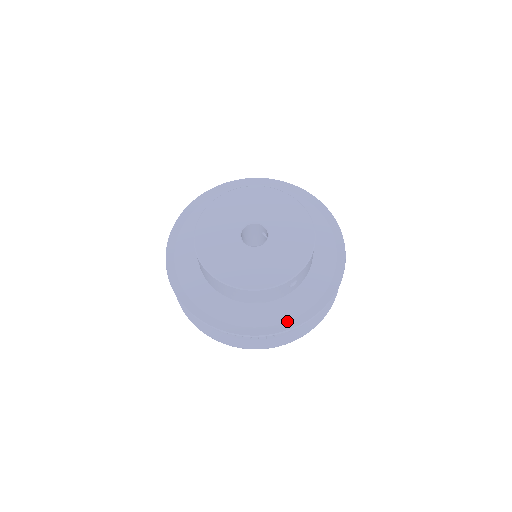
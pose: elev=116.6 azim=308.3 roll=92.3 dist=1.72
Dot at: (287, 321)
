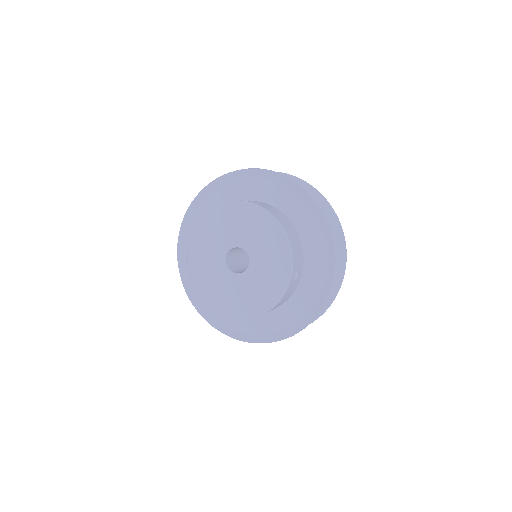
Dot at: (315, 303)
